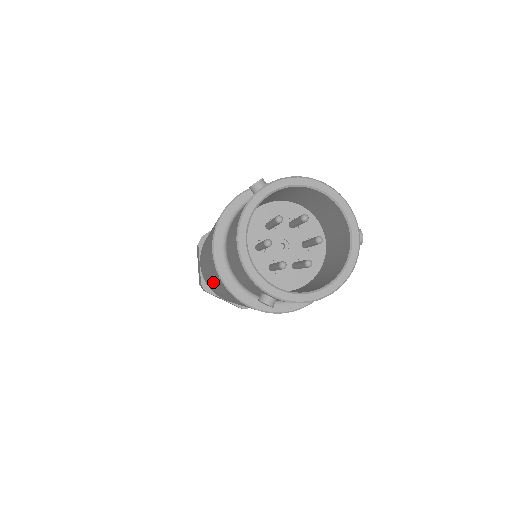
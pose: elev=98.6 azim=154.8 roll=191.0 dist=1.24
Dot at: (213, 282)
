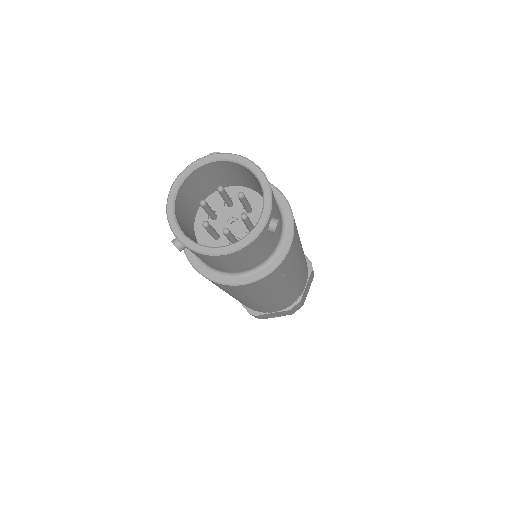
Dot at: occluded
